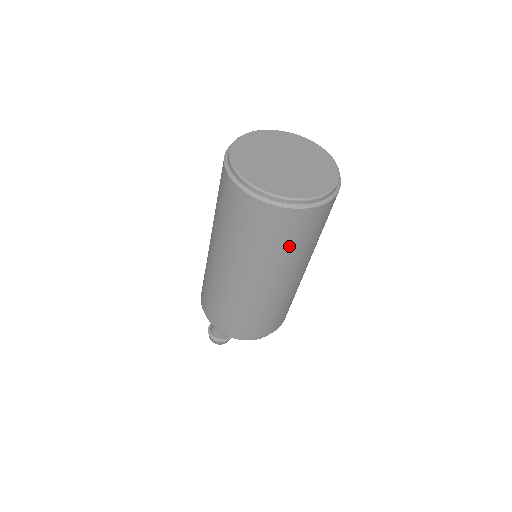
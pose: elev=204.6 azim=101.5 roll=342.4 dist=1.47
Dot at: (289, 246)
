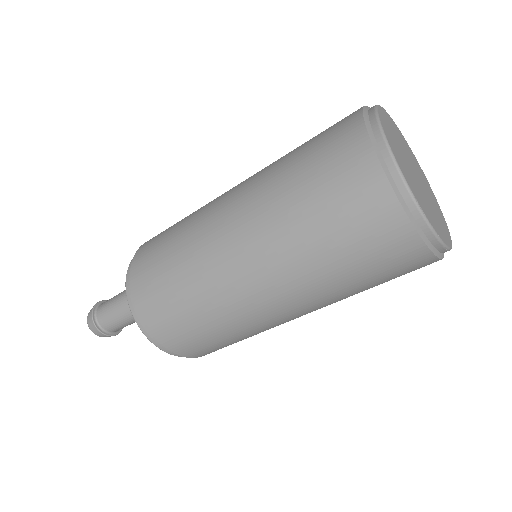
Dot at: (369, 286)
